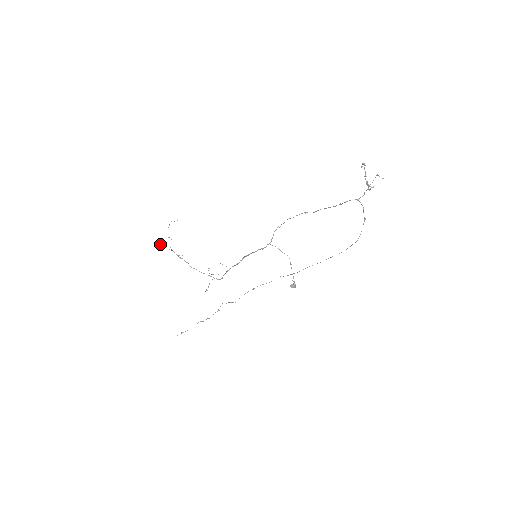
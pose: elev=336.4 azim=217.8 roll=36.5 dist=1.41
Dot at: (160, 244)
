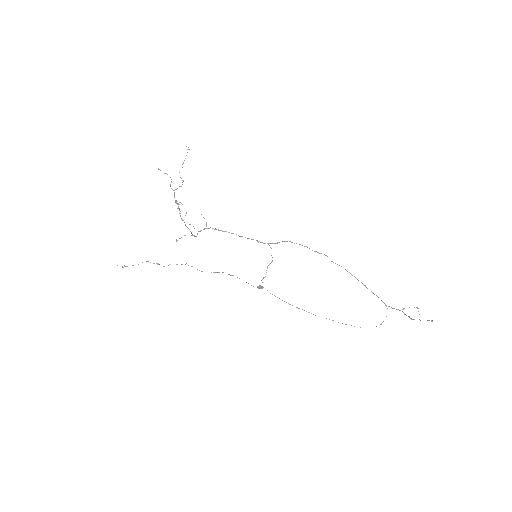
Dot at: occluded
